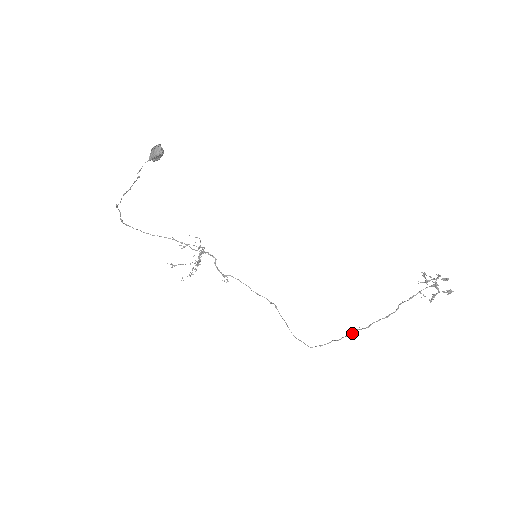
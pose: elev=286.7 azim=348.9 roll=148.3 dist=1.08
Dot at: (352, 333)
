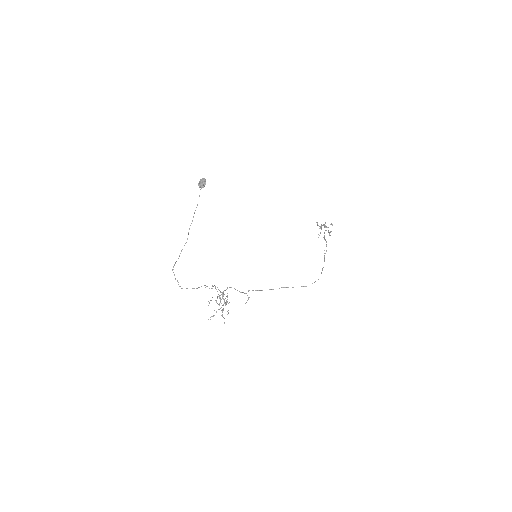
Dot at: (324, 259)
